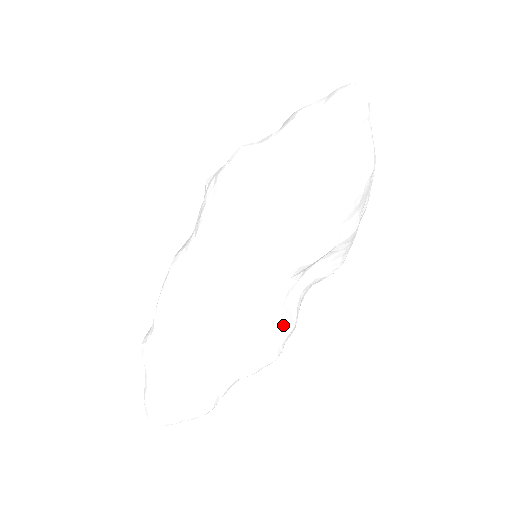
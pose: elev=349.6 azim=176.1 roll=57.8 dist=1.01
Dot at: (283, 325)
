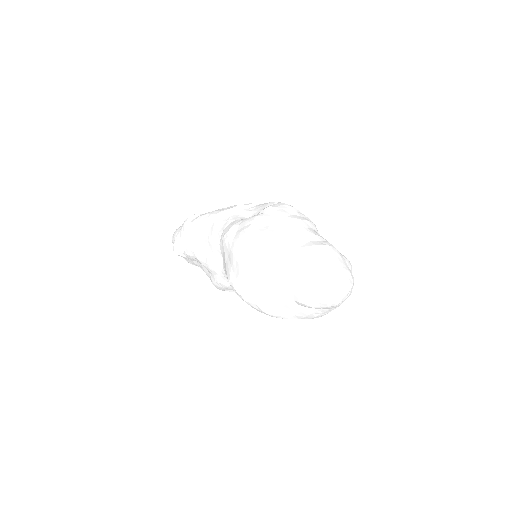
Dot at: (230, 289)
